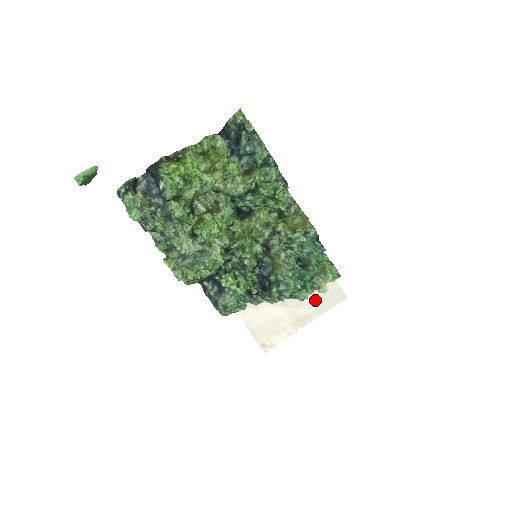
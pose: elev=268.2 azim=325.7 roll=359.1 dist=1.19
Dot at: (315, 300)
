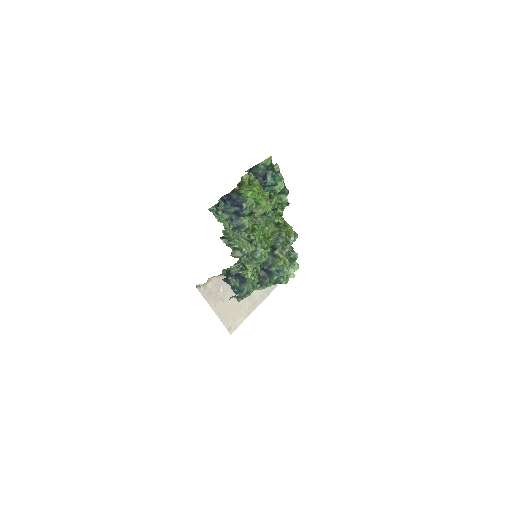
Dot at: (259, 290)
